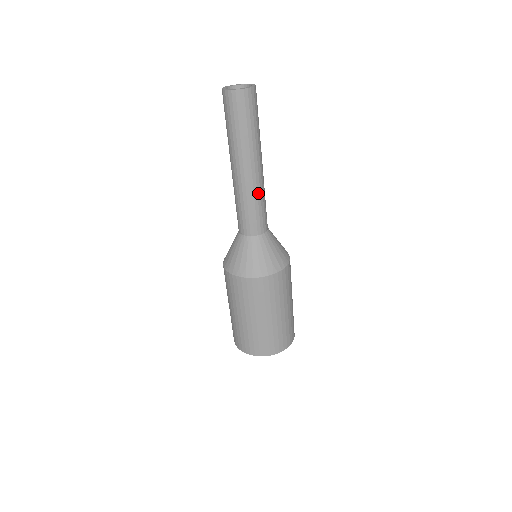
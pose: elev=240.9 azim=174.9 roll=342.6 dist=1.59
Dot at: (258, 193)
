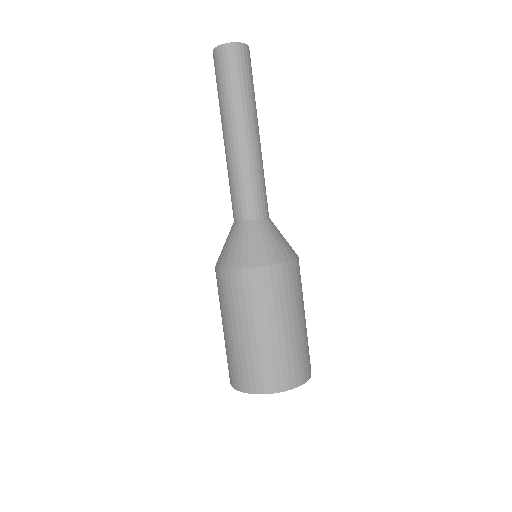
Dot at: (255, 165)
